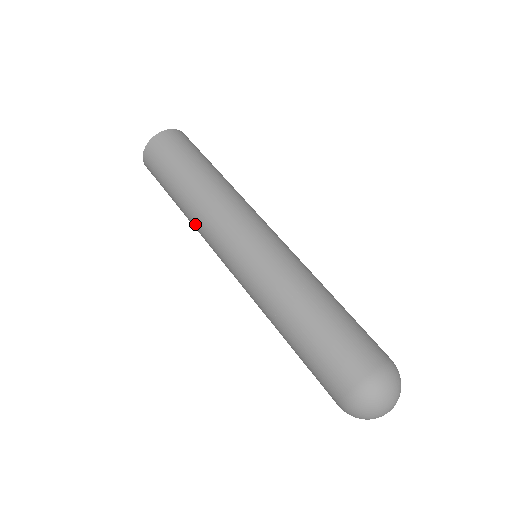
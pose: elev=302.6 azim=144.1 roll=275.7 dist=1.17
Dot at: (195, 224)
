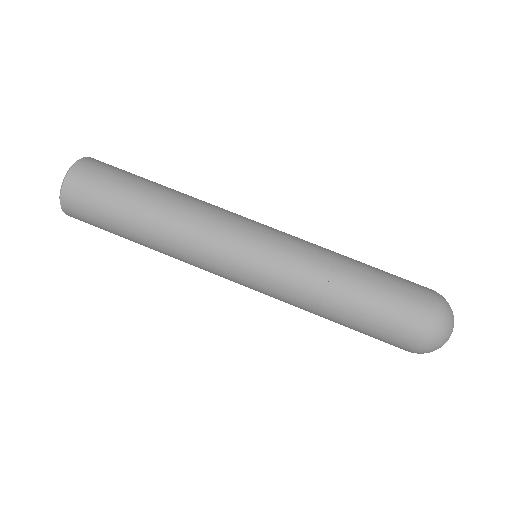
Dot at: (175, 252)
